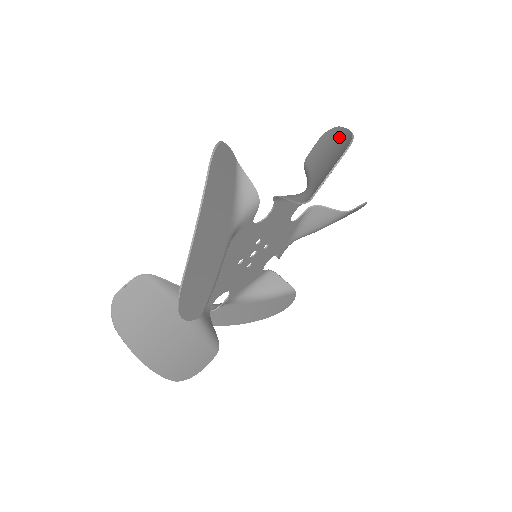
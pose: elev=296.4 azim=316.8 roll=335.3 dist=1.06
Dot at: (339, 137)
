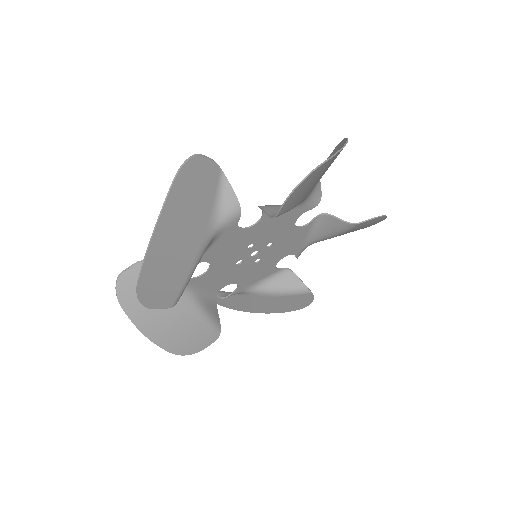
Dot at: occluded
